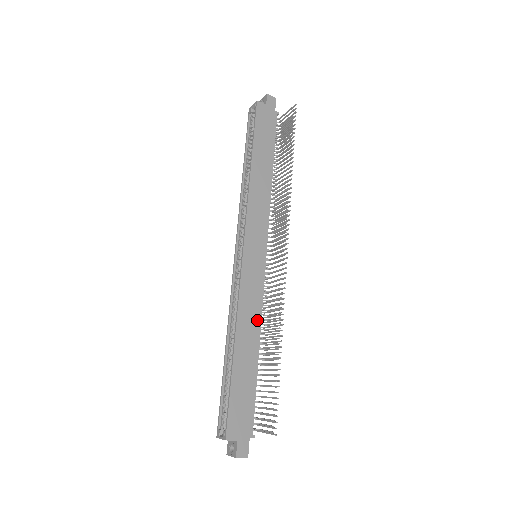
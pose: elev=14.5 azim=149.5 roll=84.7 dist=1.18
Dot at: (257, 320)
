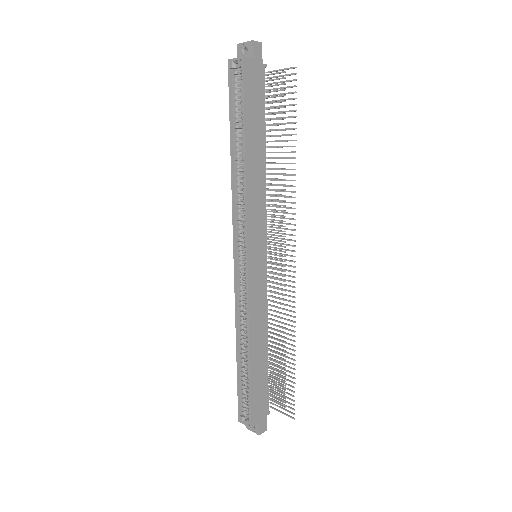
Dot at: (264, 321)
